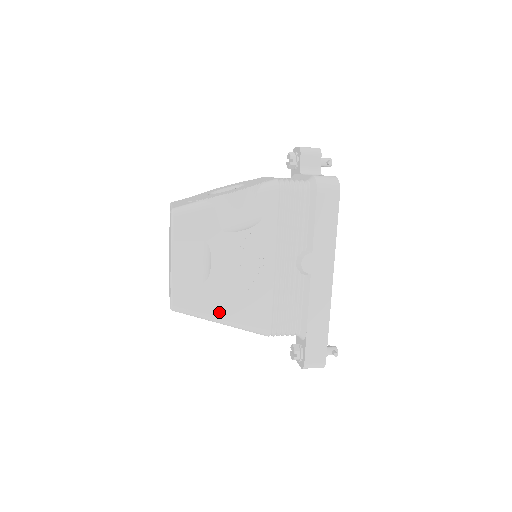
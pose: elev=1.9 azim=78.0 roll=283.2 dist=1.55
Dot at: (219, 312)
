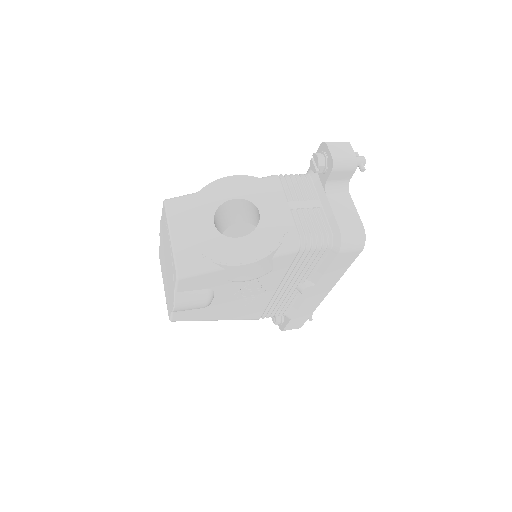
Dot at: (215, 318)
